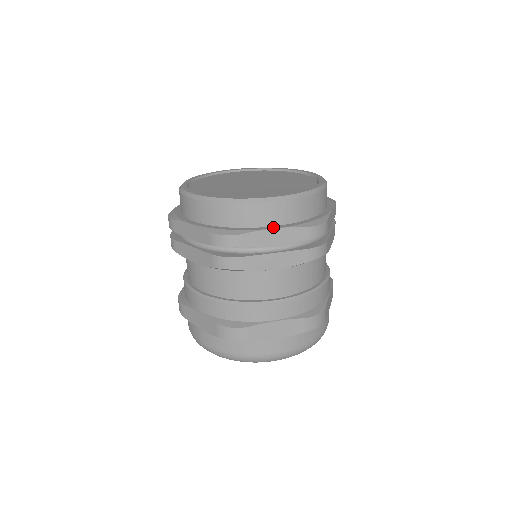
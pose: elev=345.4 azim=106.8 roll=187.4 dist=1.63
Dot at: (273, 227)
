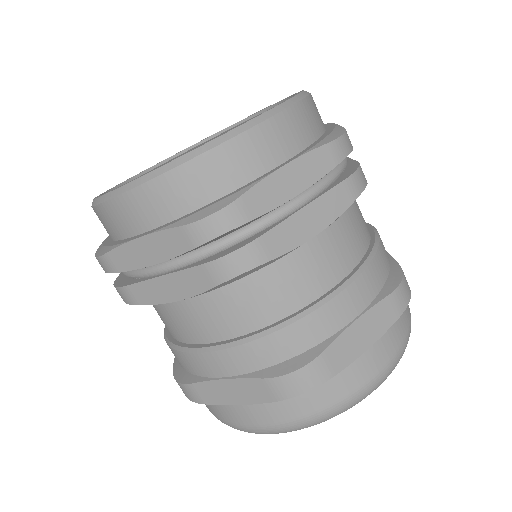
Dot at: (140, 235)
